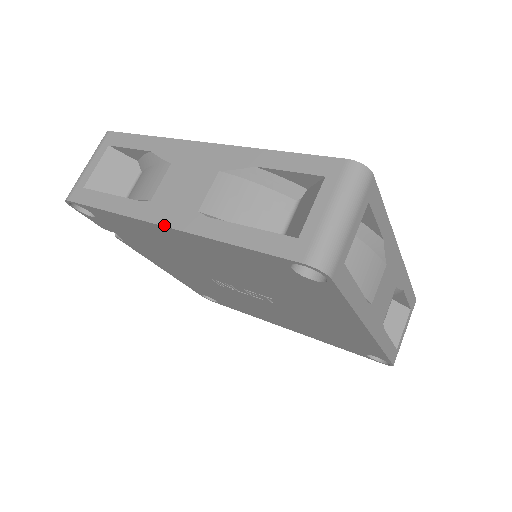
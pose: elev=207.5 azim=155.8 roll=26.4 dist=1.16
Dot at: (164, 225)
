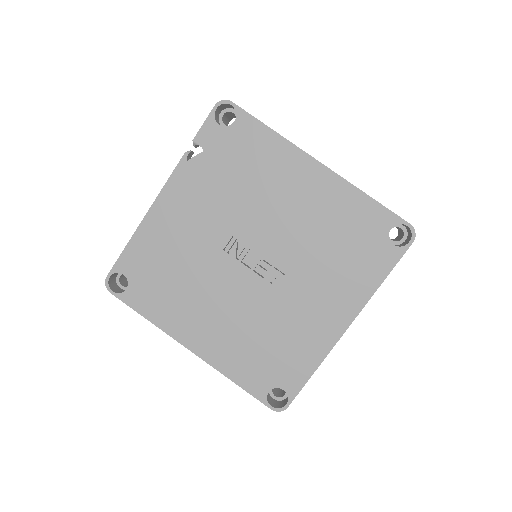
Dot at: occluded
